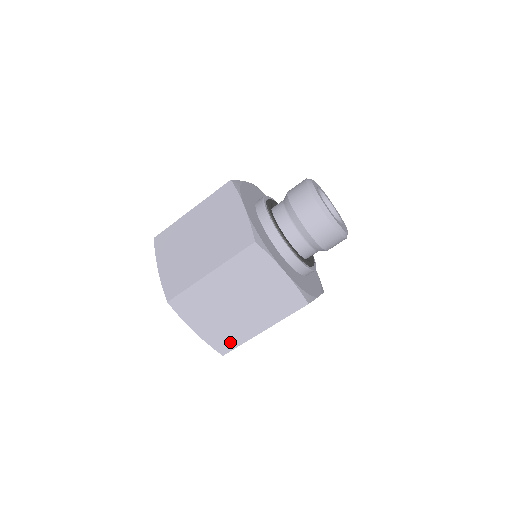
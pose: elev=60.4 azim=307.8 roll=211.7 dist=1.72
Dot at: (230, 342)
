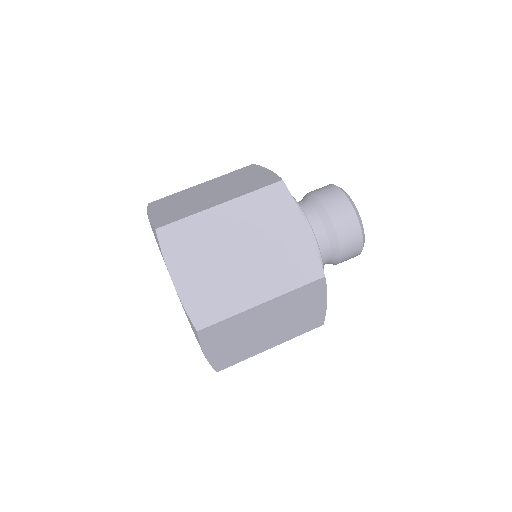
Dot at: (214, 310)
